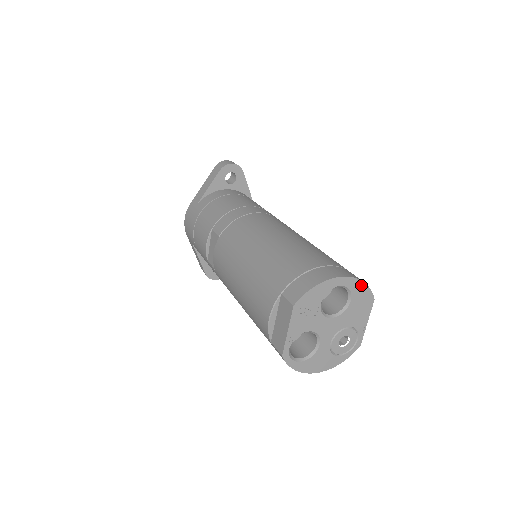
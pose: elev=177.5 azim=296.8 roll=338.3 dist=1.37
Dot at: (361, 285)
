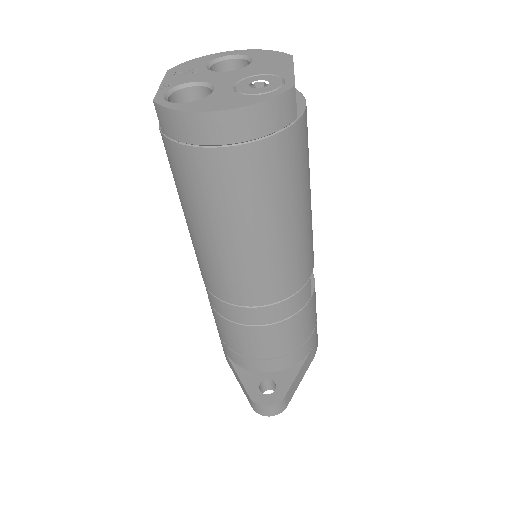
Dot at: (263, 52)
